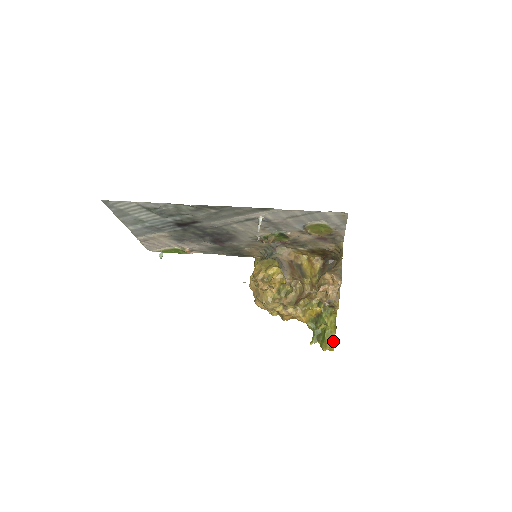
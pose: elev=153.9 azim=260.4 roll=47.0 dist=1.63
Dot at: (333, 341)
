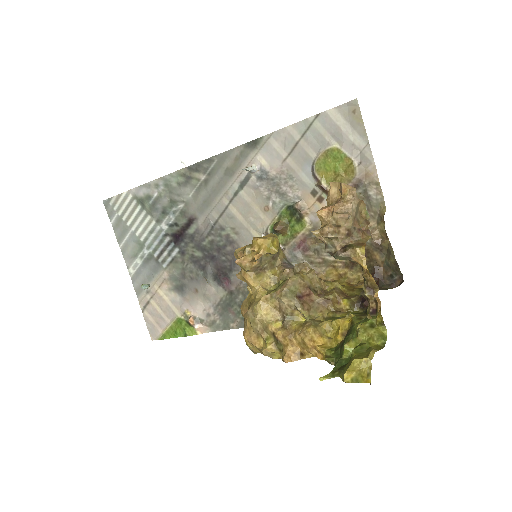
Dot at: (367, 355)
